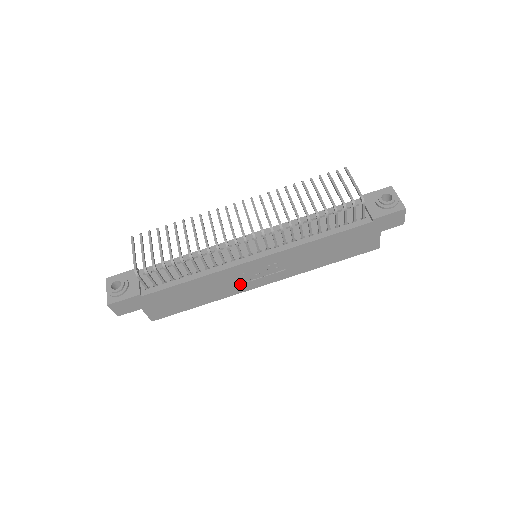
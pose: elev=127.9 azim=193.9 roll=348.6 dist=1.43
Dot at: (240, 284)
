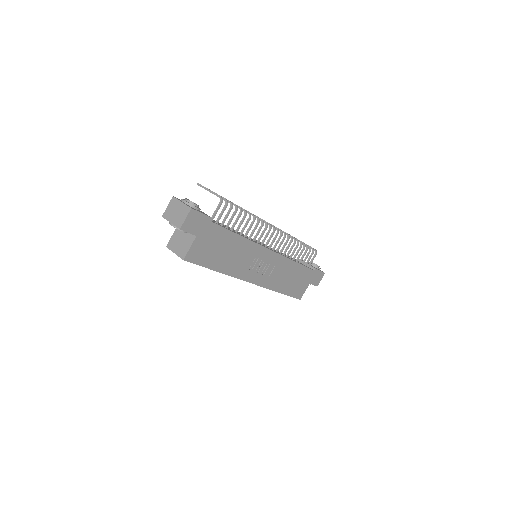
Dot at: (247, 268)
